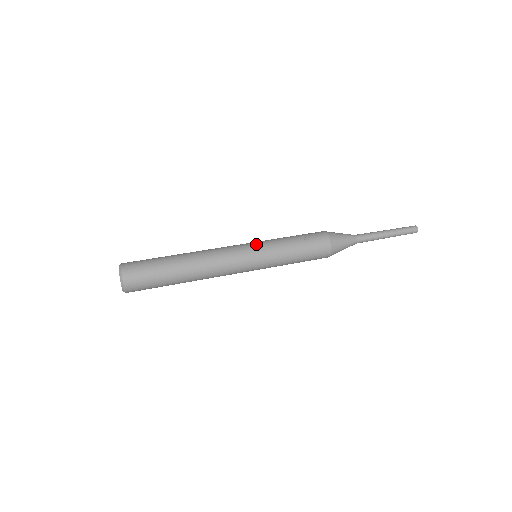
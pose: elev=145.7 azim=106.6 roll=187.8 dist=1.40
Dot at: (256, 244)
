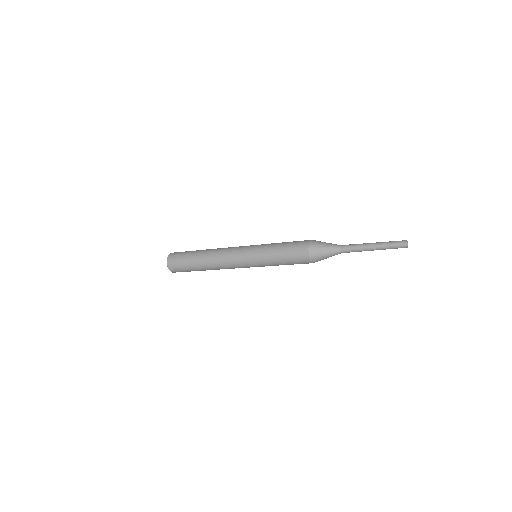
Dot at: occluded
